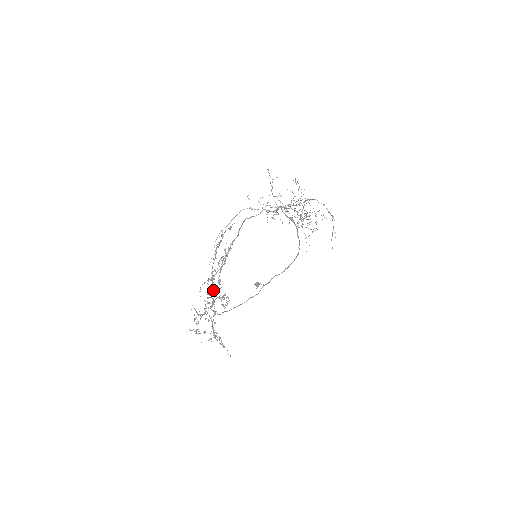
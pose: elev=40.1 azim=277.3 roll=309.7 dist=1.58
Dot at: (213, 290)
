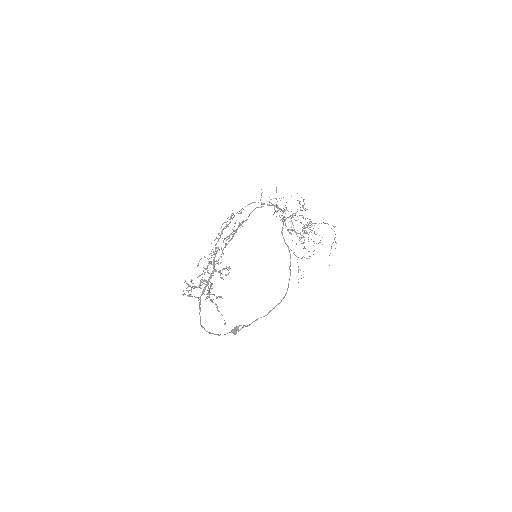
Dot at: (213, 264)
